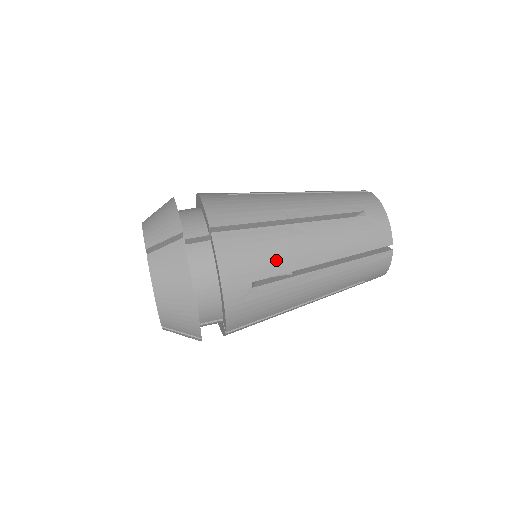
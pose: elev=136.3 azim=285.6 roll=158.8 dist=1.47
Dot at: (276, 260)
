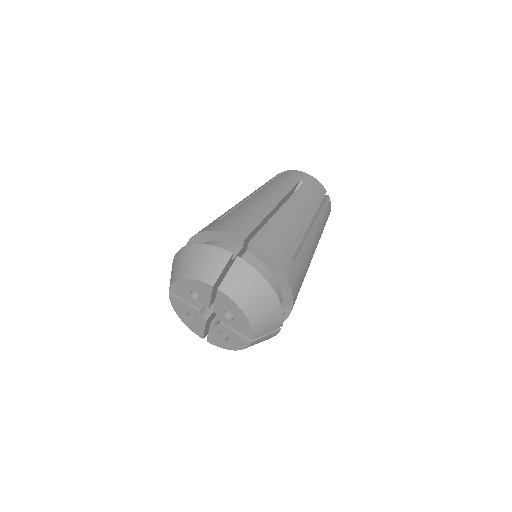
Dot at: (292, 236)
